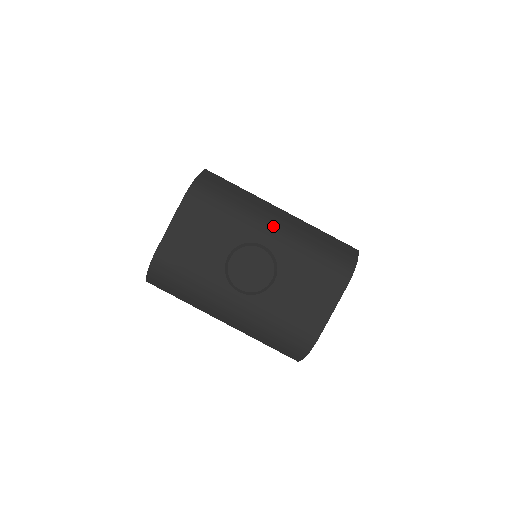
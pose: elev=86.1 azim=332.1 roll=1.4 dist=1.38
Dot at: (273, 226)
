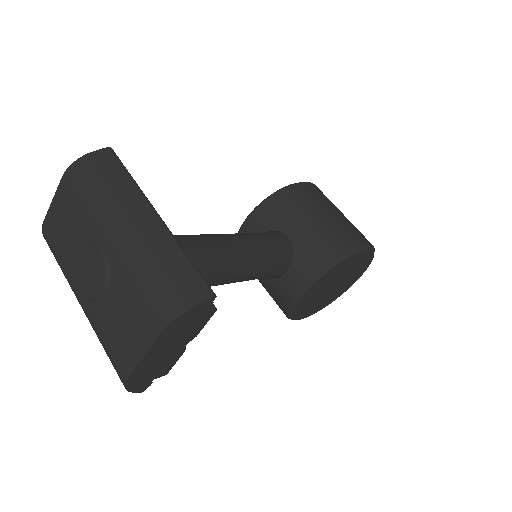
Dot at: (120, 231)
